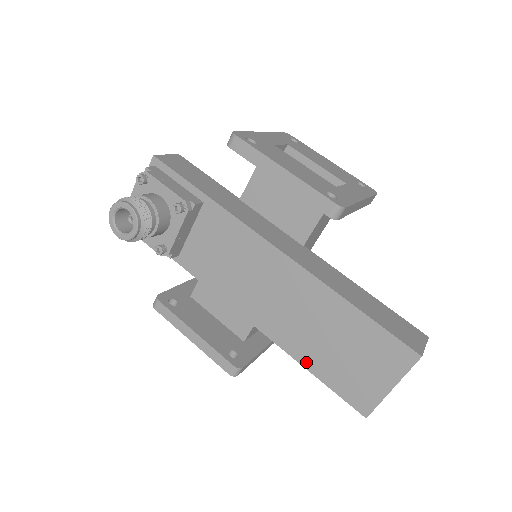
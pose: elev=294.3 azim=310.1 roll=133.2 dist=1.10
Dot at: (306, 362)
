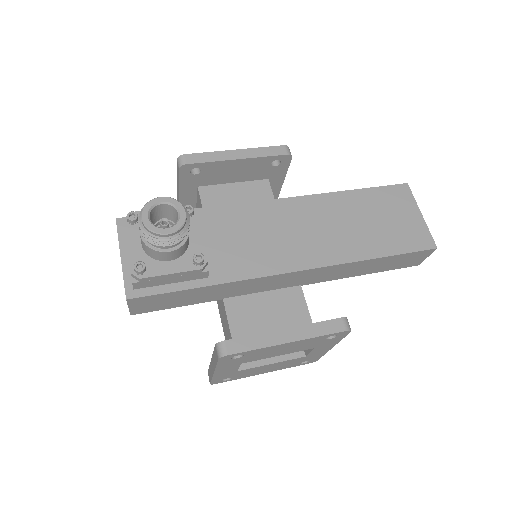
Dot at: (373, 253)
